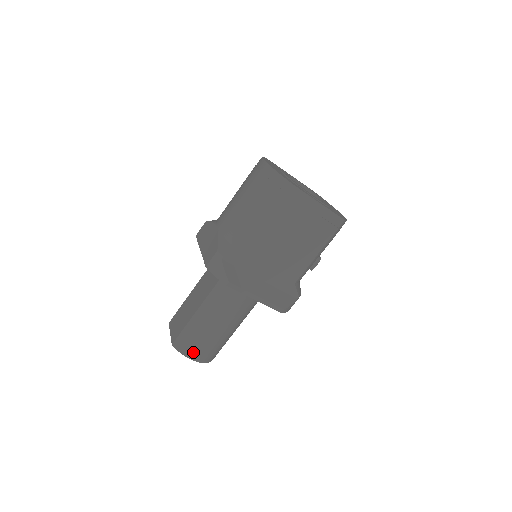
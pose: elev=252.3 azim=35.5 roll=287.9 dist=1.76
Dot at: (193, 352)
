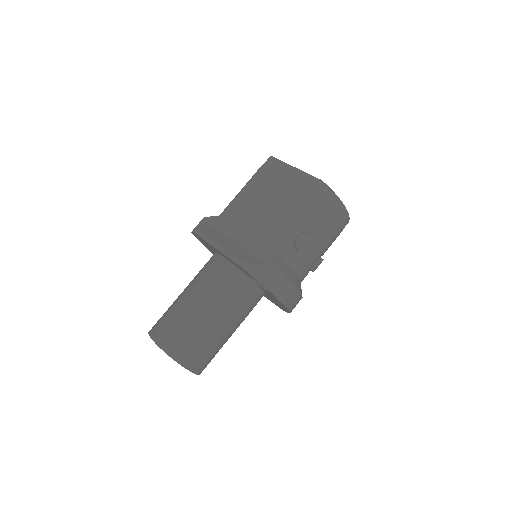
Dot at: (159, 332)
